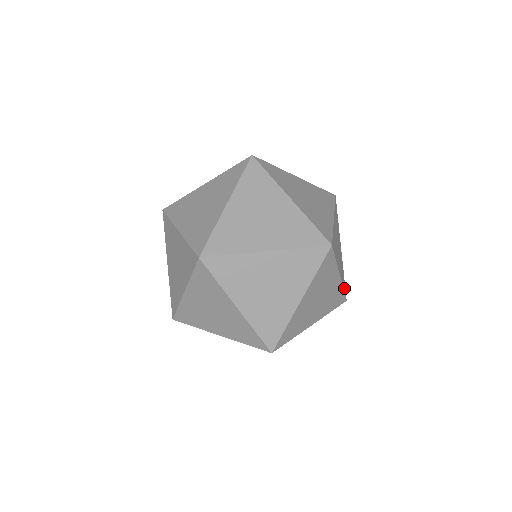
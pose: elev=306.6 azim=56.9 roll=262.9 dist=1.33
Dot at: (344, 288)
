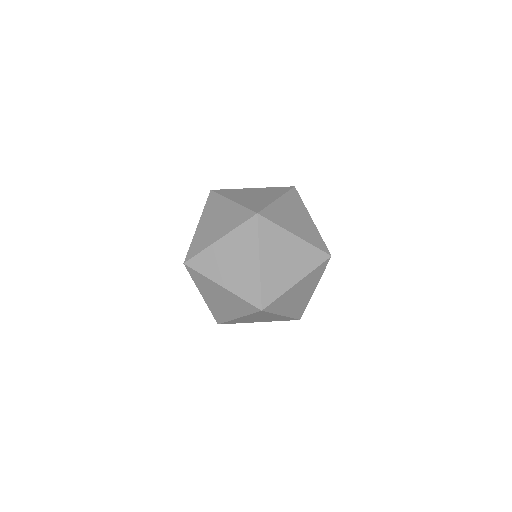
Dot at: occluded
